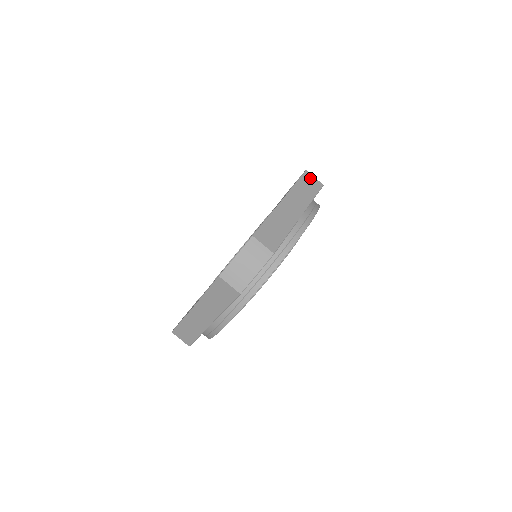
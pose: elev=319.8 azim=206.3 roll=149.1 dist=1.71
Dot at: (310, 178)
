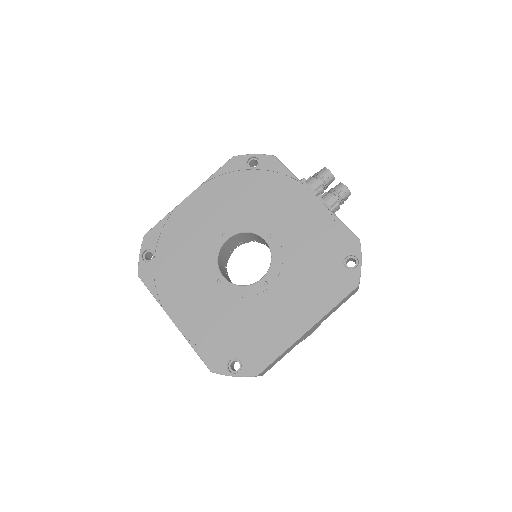
Dot at: (353, 292)
